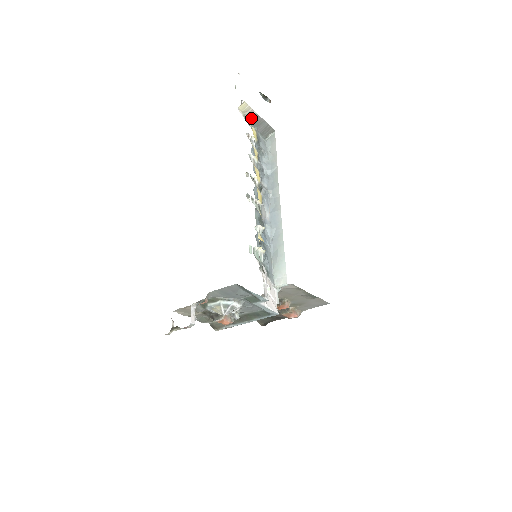
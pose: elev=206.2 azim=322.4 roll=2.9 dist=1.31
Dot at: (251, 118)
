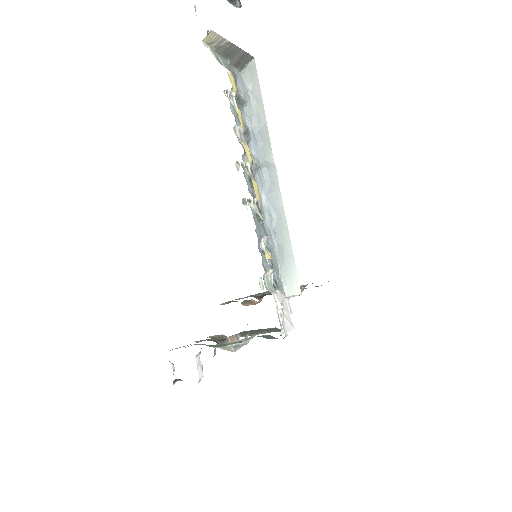
Dot at: (221, 49)
